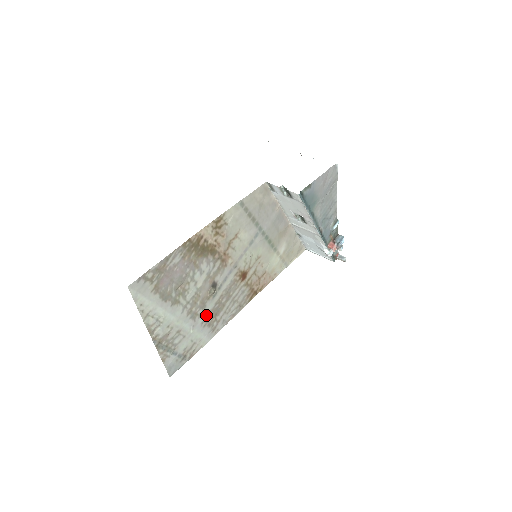
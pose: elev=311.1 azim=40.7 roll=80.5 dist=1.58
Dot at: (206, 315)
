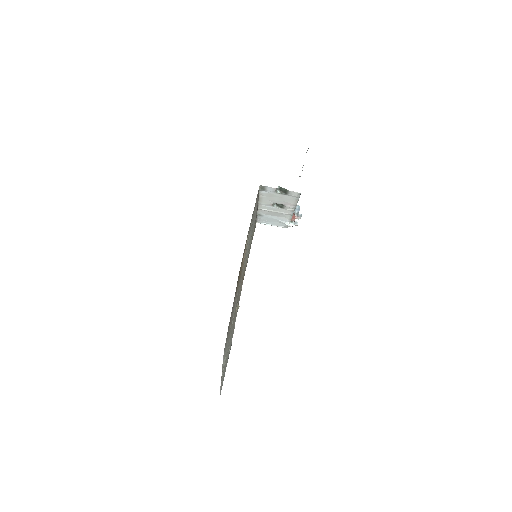
Dot at: occluded
